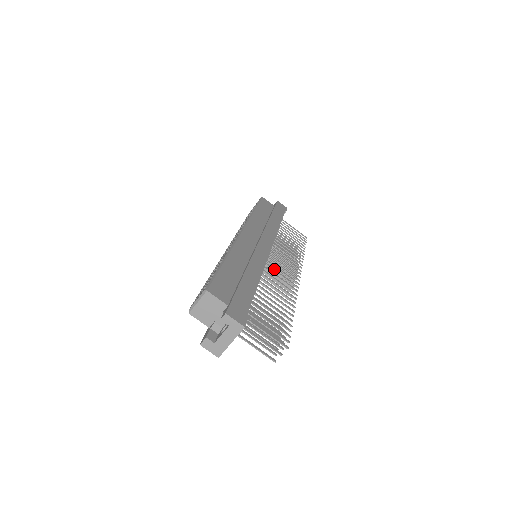
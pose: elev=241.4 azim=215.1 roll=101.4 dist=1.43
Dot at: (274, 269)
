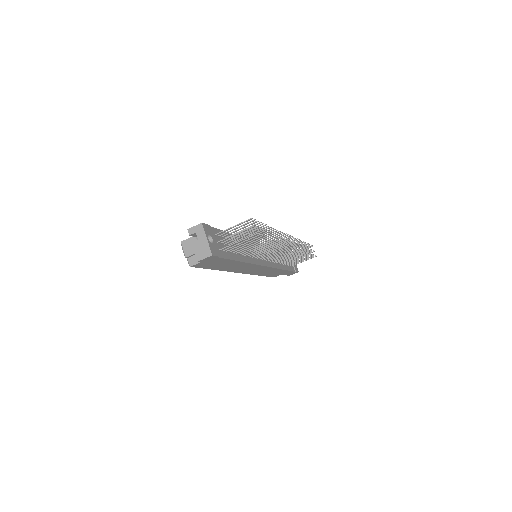
Dot at: occluded
